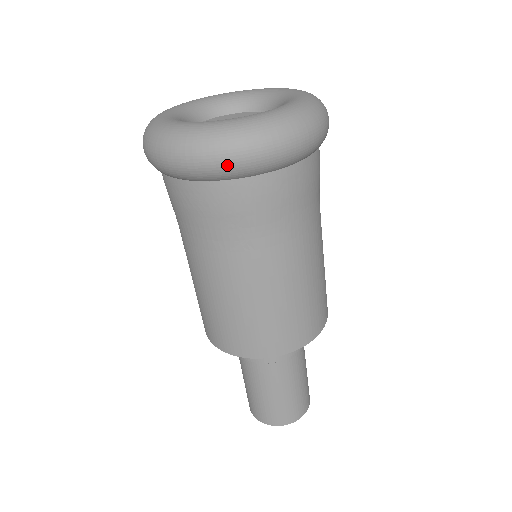
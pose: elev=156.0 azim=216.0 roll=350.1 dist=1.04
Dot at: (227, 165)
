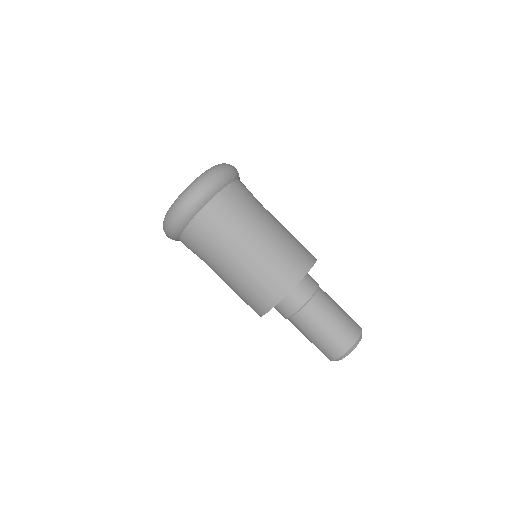
Dot at: (169, 236)
